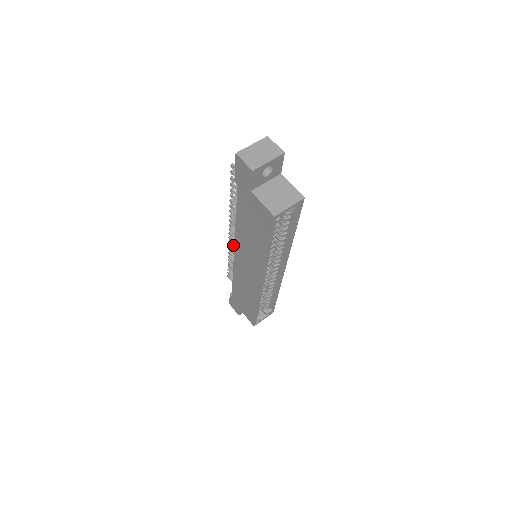
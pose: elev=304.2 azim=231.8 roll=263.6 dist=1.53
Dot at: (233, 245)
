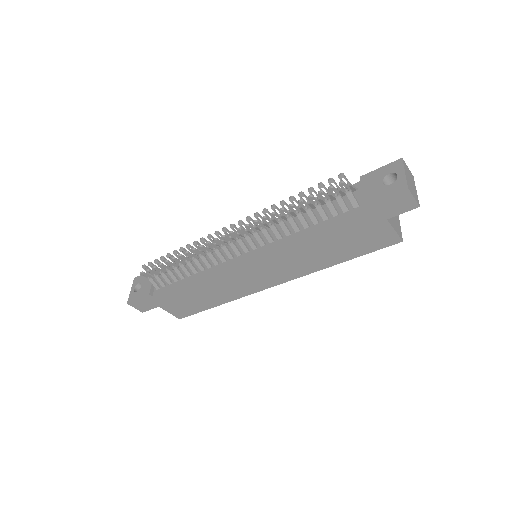
Dot at: (215, 247)
